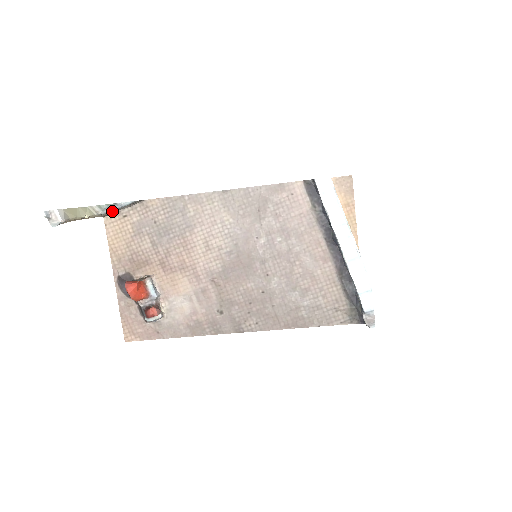
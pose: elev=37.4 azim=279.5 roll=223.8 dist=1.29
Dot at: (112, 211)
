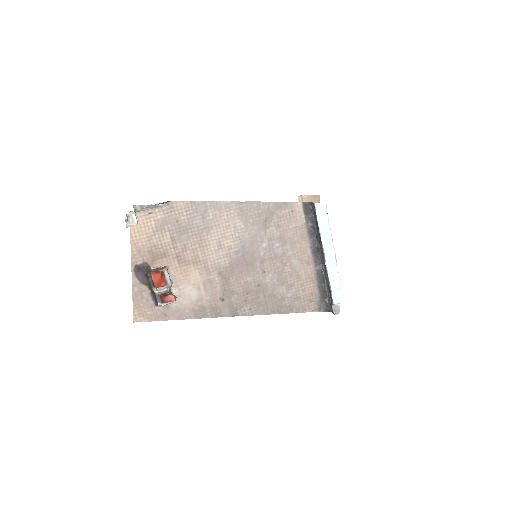
Dot at: occluded
